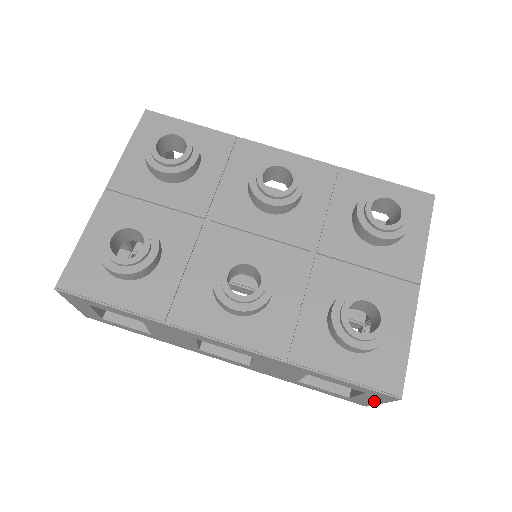
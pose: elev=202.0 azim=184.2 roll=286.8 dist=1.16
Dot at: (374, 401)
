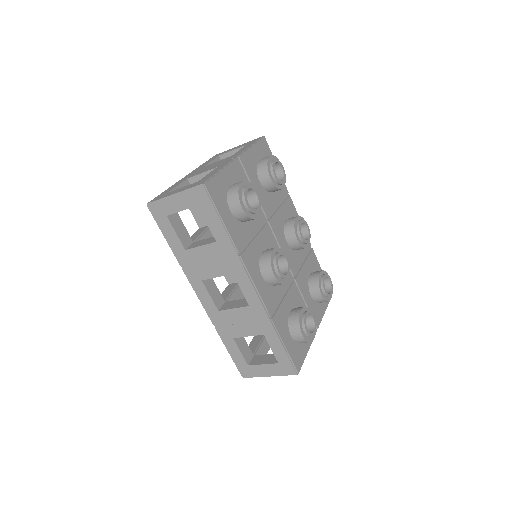
Dot at: (267, 373)
